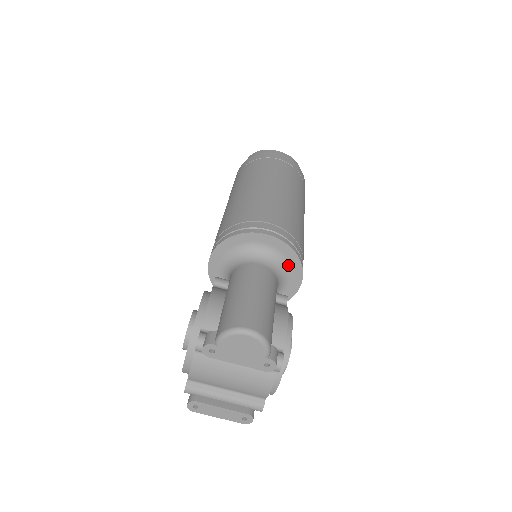
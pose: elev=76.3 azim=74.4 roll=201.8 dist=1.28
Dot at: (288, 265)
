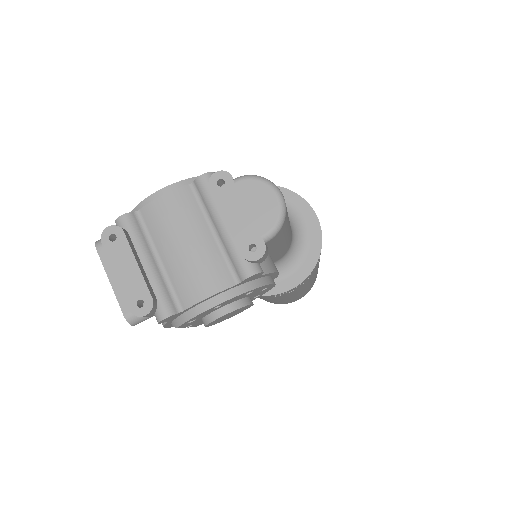
Dot at: (302, 258)
